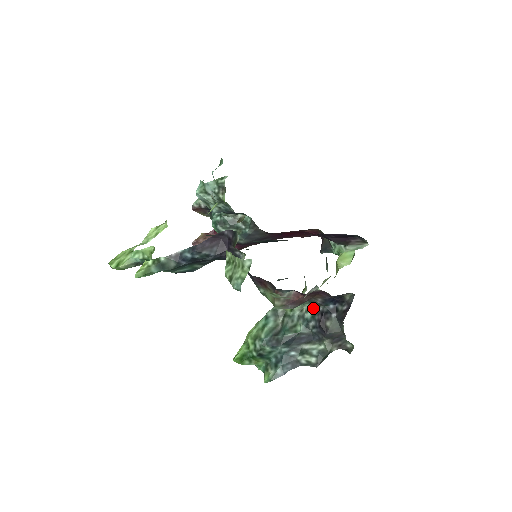
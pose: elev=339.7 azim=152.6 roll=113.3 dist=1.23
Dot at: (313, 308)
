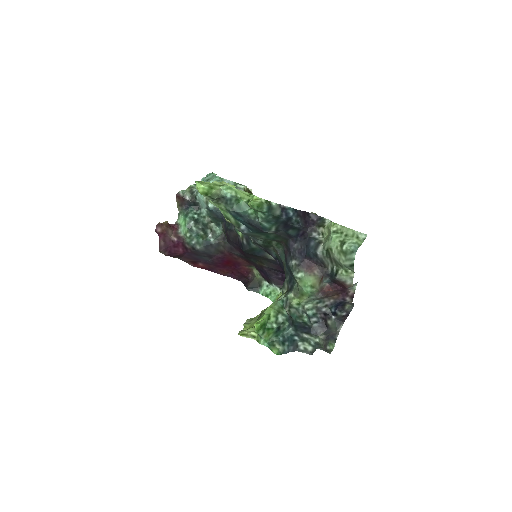
Dot at: (315, 308)
